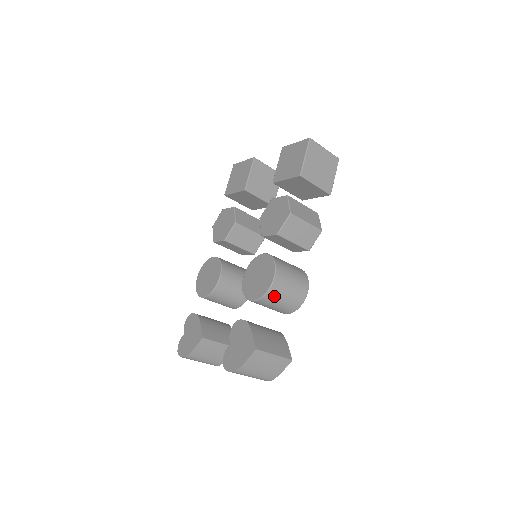
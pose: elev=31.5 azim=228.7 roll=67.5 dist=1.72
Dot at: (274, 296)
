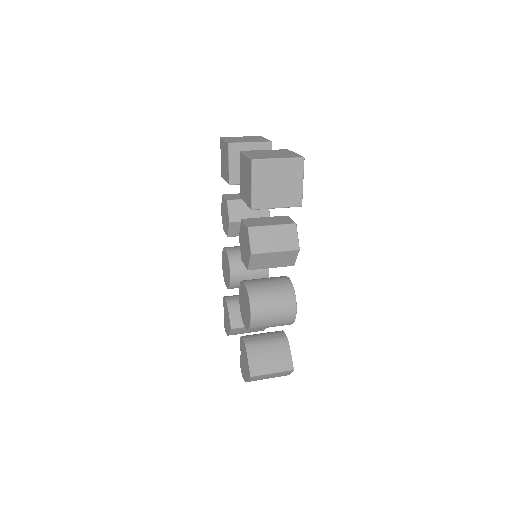
Dot at: (259, 327)
